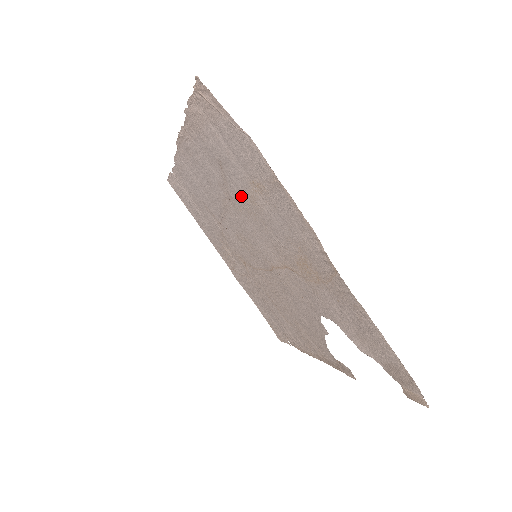
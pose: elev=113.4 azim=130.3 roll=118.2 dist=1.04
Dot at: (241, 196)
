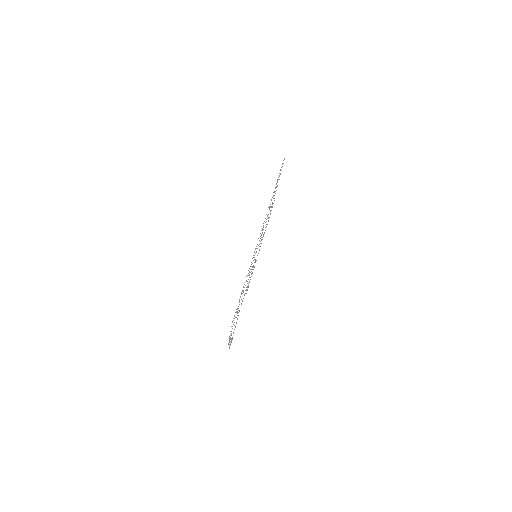
Dot at: occluded
